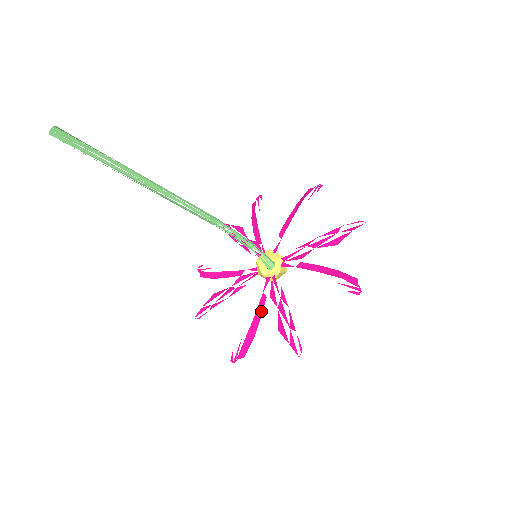
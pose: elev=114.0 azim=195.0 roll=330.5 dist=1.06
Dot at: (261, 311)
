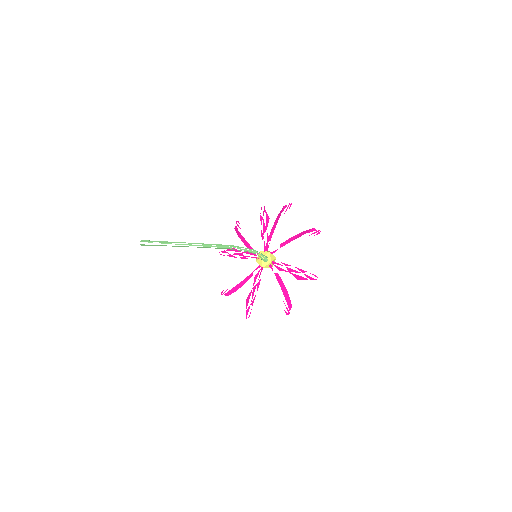
Dot at: (246, 281)
